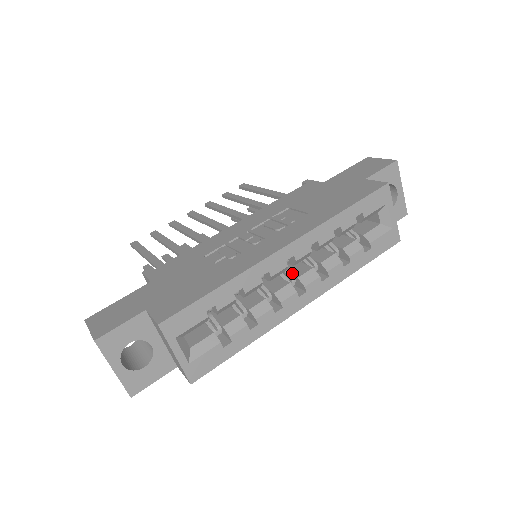
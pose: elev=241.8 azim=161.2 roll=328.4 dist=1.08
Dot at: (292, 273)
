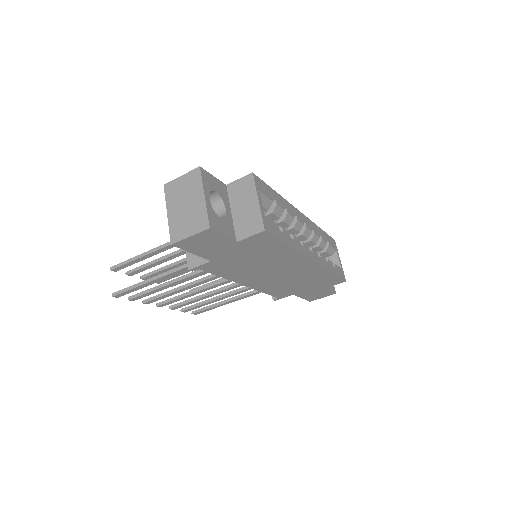
Dot at: occluded
